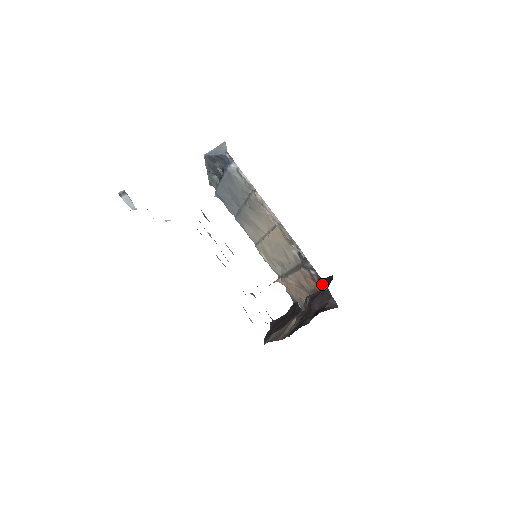
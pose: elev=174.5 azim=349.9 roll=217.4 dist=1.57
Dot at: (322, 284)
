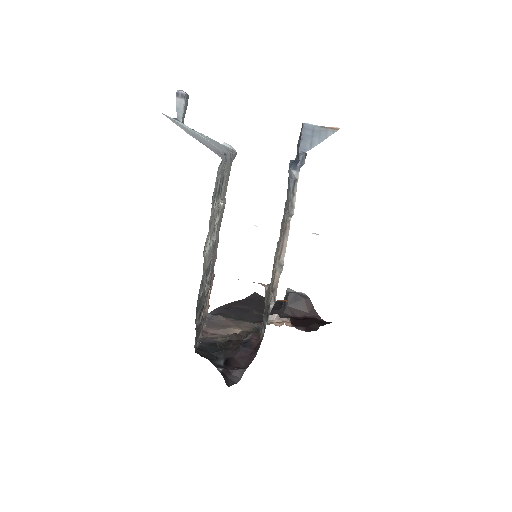
Dot at: (258, 348)
